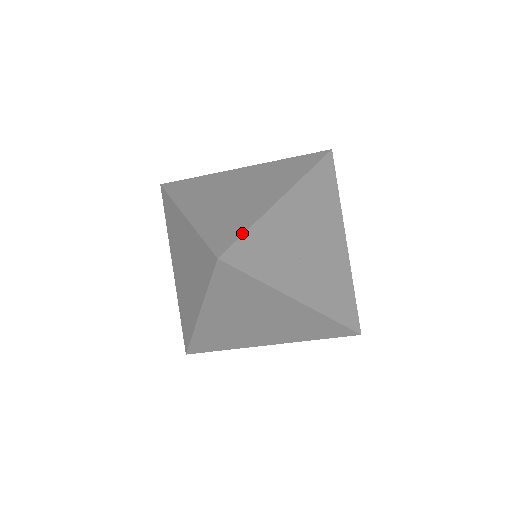
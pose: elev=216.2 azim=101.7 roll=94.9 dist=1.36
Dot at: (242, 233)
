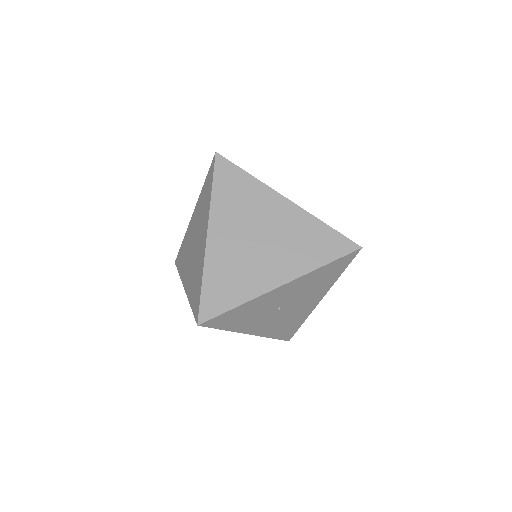
Dot at: occluded
